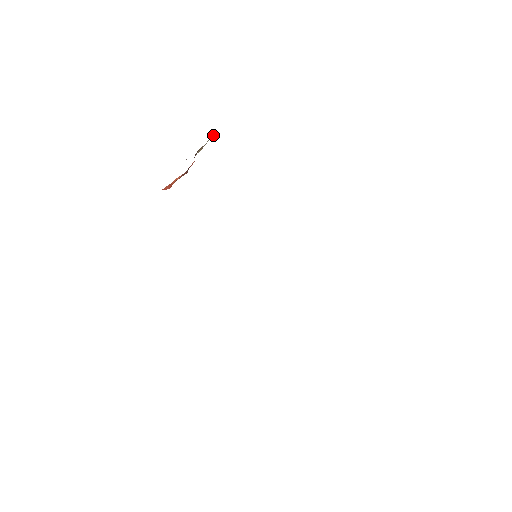
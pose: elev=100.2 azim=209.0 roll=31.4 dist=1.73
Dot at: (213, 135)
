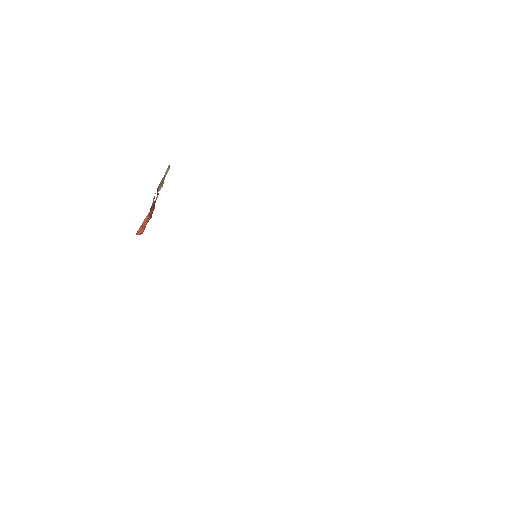
Dot at: occluded
